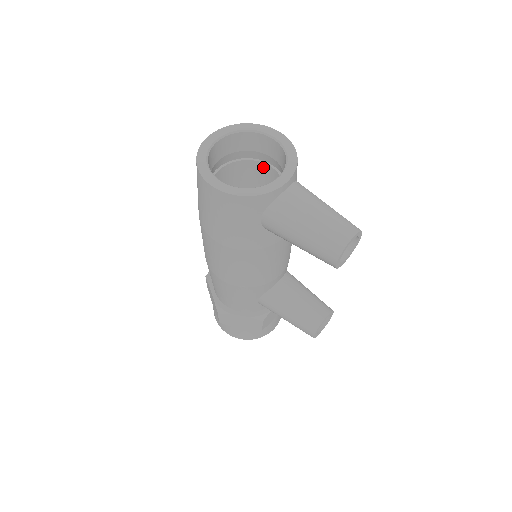
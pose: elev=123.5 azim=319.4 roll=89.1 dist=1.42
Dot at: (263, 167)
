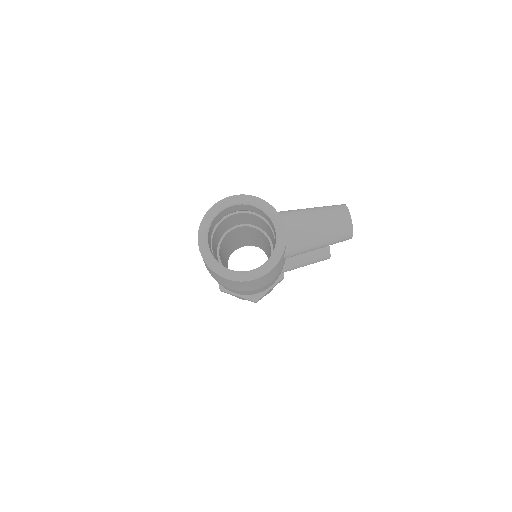
Dot at: (230, 217)
